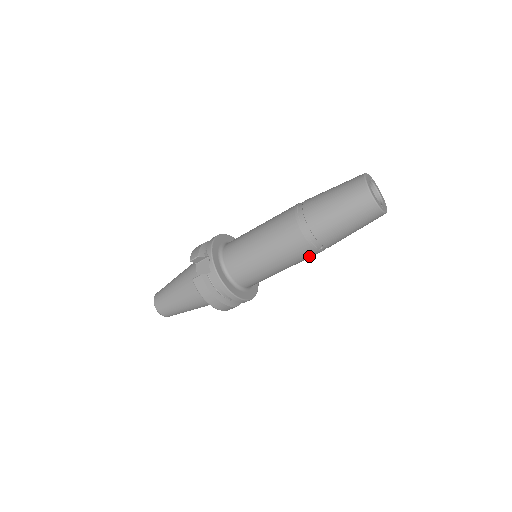
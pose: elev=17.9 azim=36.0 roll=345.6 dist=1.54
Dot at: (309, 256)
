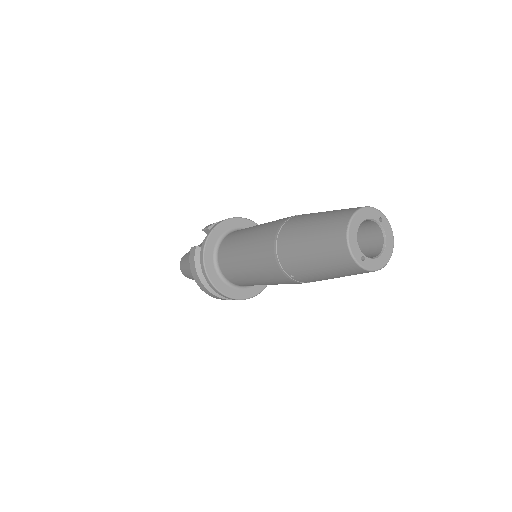
Dot at: (283, 280)
